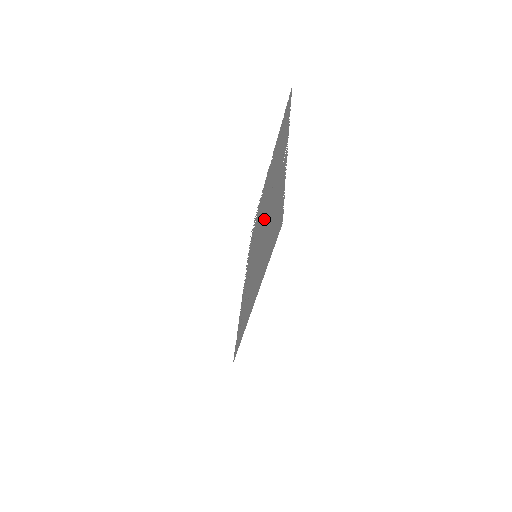
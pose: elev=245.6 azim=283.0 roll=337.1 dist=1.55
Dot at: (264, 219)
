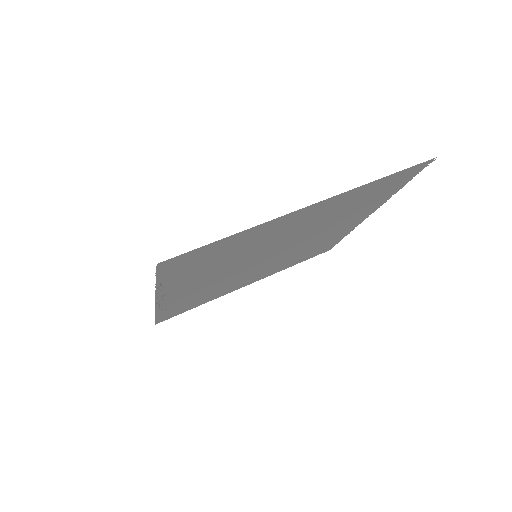
Dot at: (284, 249)
